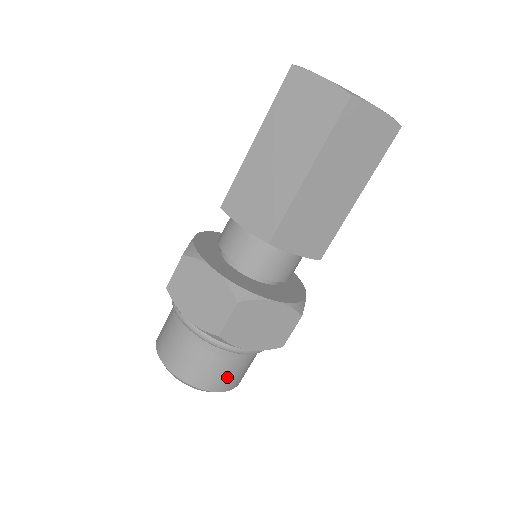
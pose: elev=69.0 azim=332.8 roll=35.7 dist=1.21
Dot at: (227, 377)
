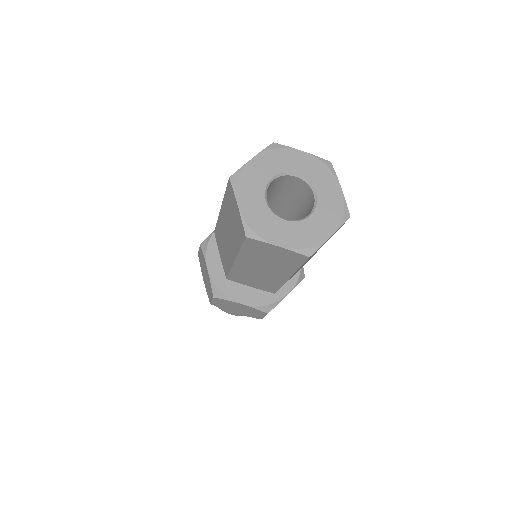
Dot at: occluded
